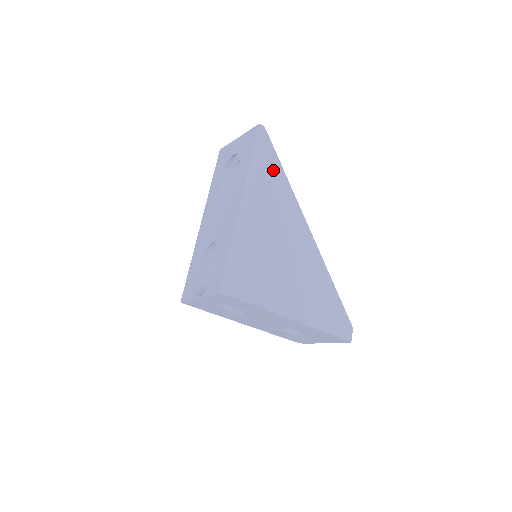
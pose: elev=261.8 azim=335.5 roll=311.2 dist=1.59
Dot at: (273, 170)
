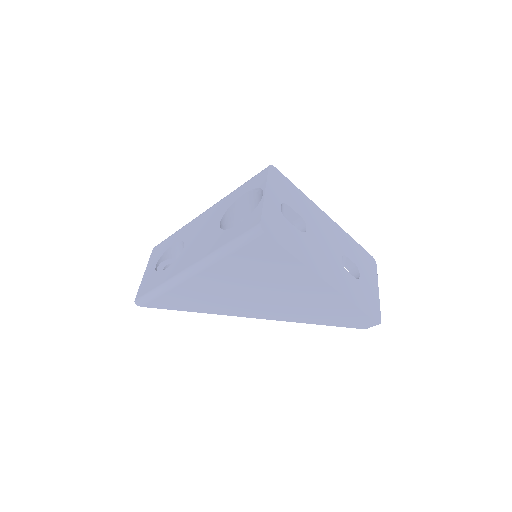
Dot at: occluded
